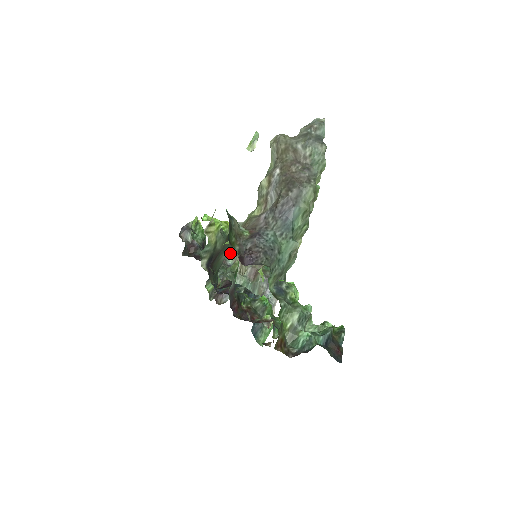
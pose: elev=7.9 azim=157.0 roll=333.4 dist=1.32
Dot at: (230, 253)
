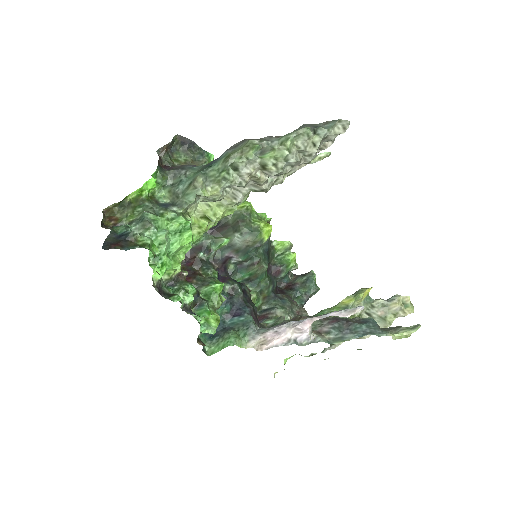
Dot at: occluded
